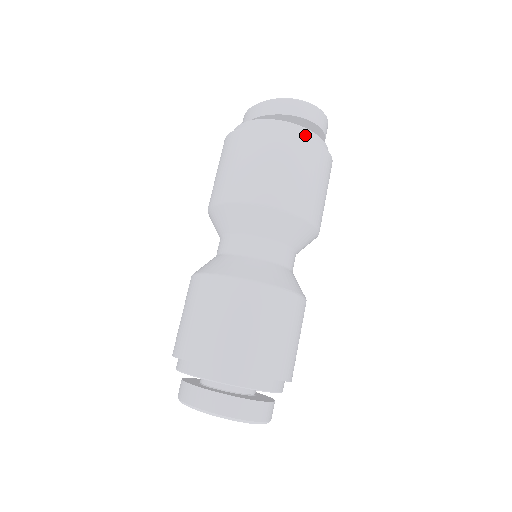
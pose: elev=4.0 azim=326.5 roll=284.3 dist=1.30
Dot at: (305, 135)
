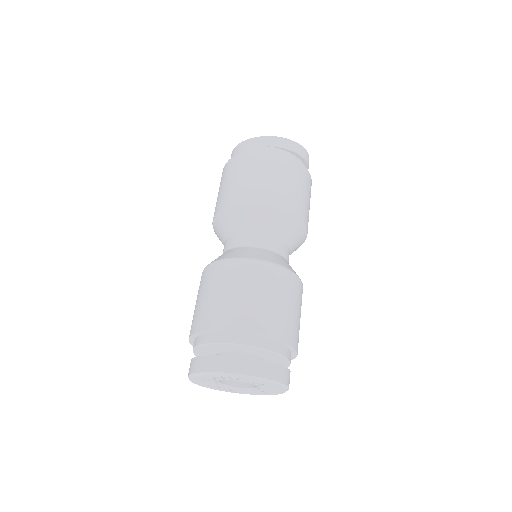
Dot at: occluded
